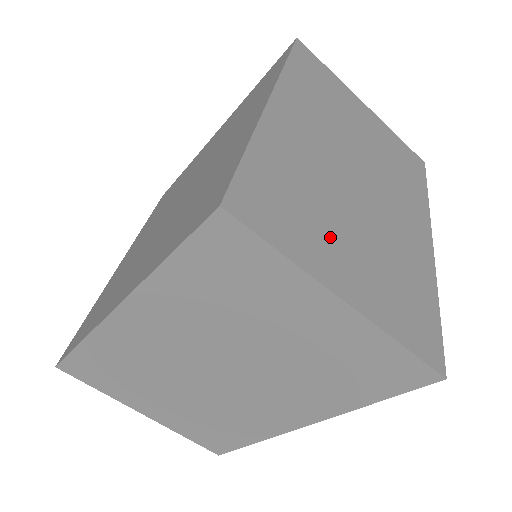
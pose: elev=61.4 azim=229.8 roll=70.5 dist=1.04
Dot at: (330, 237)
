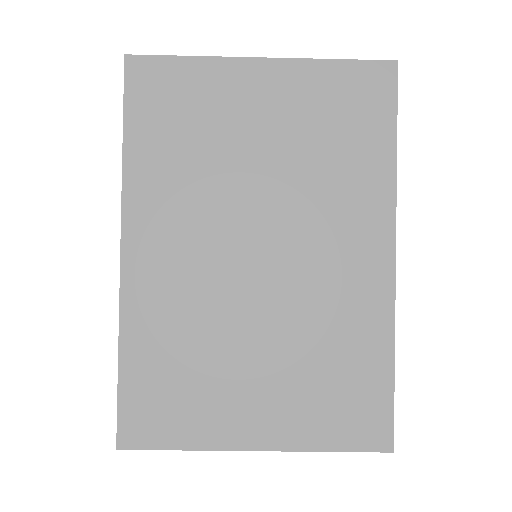
Dot at: (229, 388)
